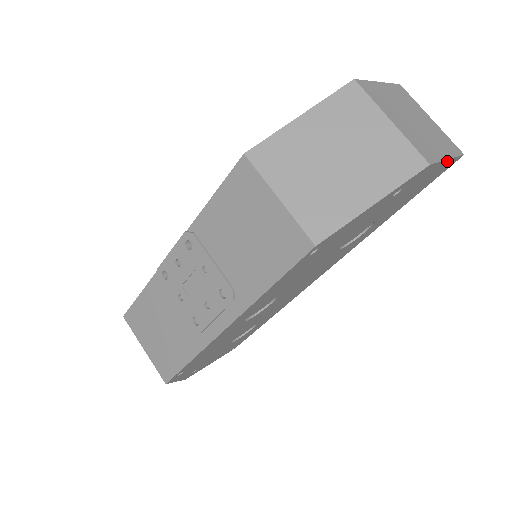
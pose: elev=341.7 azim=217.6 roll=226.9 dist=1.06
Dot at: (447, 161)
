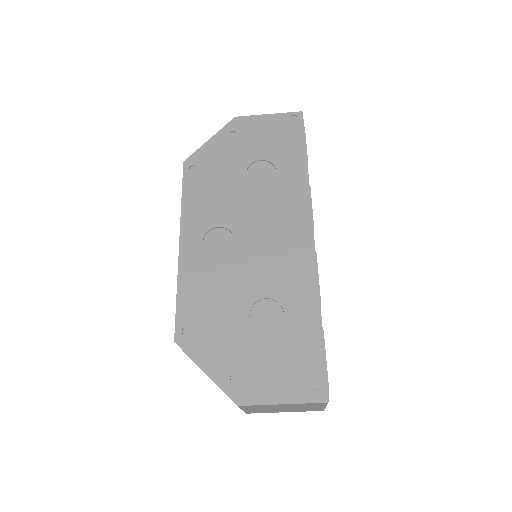
Dot at: (272, 116)
